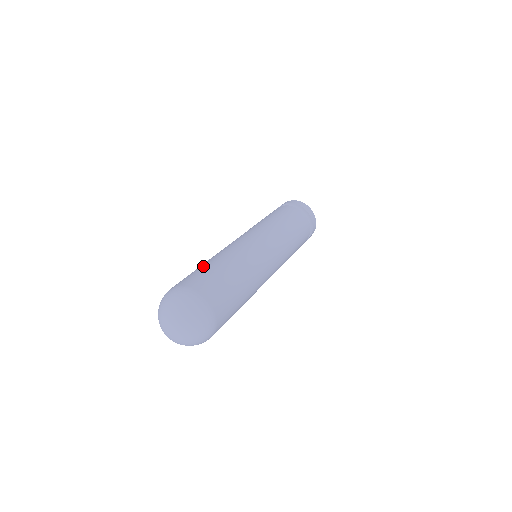
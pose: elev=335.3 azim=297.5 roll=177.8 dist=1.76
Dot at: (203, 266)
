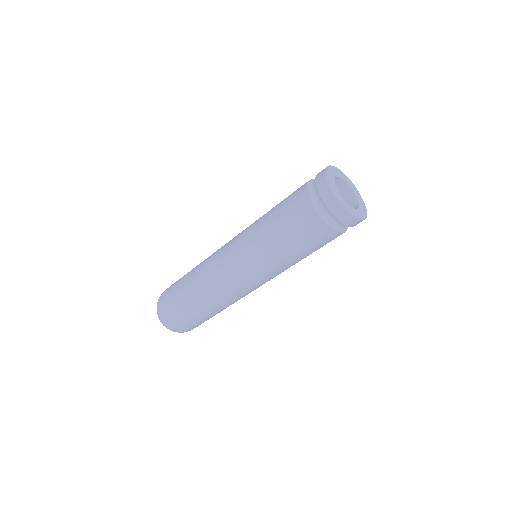
Dot at: (183, 277)
